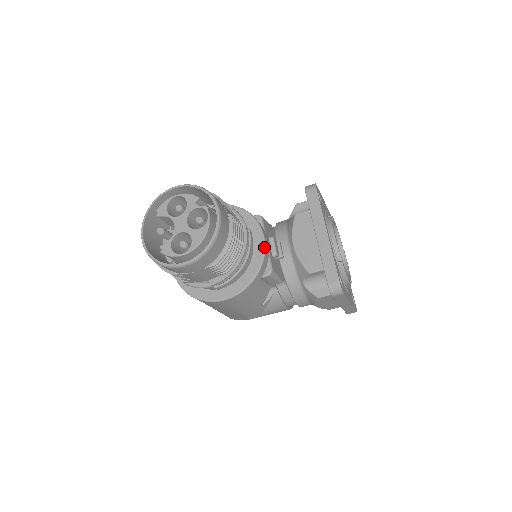
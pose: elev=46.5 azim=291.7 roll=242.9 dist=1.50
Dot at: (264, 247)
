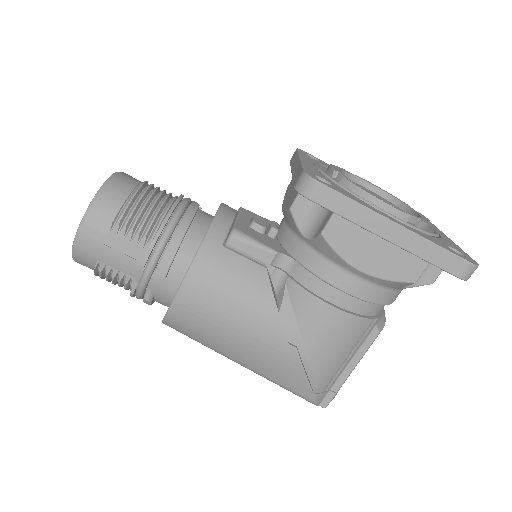
Dot at: (217, 210)
